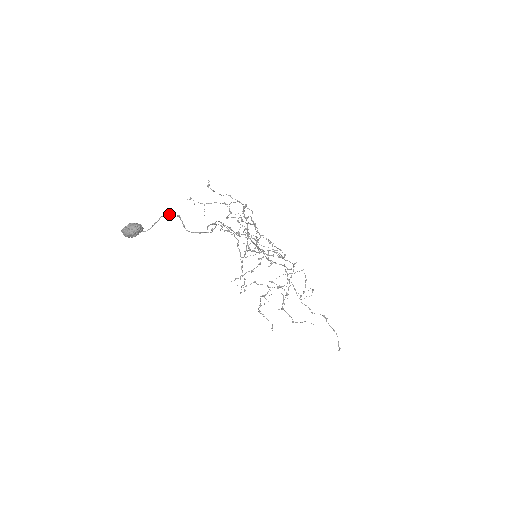
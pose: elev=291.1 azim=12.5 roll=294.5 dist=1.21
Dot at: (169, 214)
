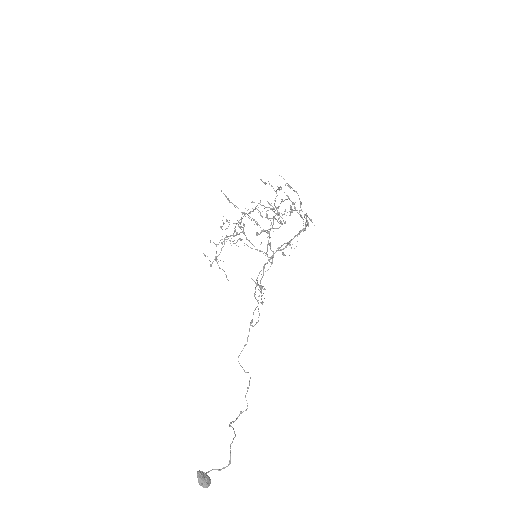
Dot at: occluded
